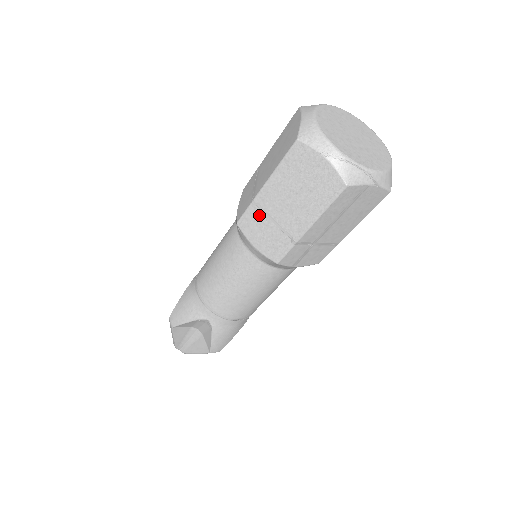
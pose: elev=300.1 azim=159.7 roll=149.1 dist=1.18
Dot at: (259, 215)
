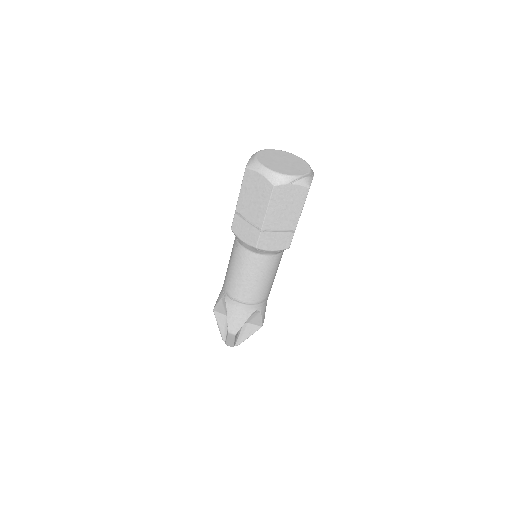
Dot at: (268, 234)
